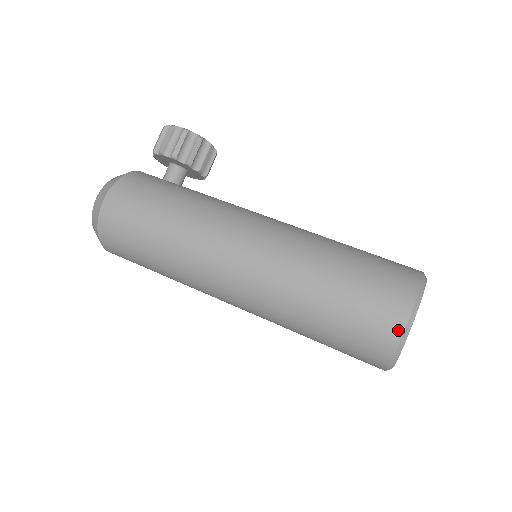
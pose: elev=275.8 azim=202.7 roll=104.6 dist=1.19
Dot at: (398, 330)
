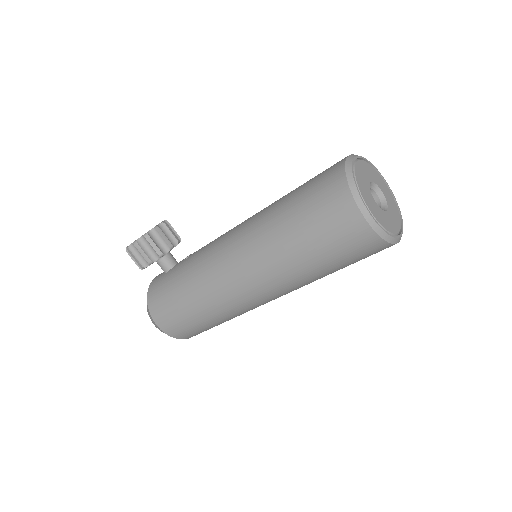
Dot at: (368, 231)
